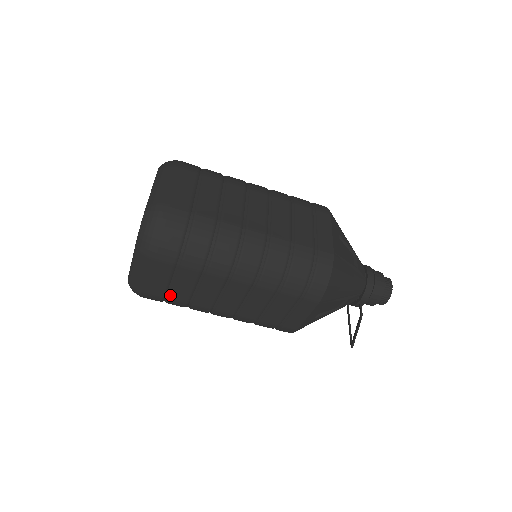
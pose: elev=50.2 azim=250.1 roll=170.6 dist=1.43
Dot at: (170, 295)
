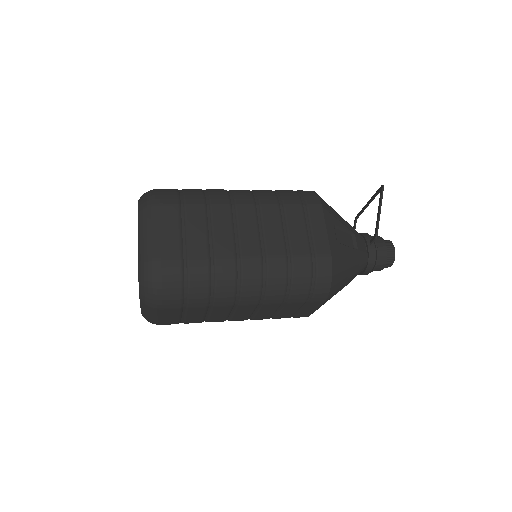
Dot at: occluded
